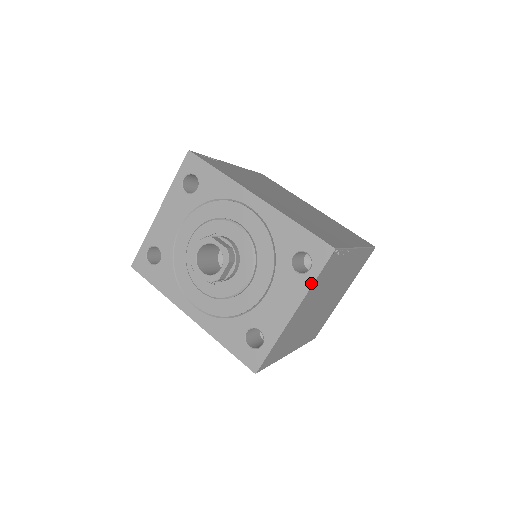
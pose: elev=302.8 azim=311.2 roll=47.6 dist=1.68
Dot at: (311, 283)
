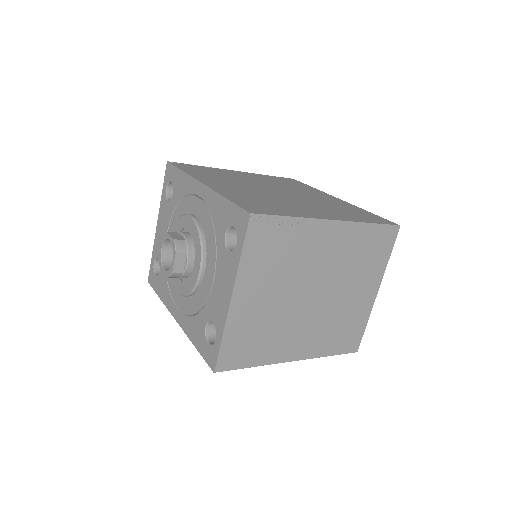
Dot at: (238, 259)
